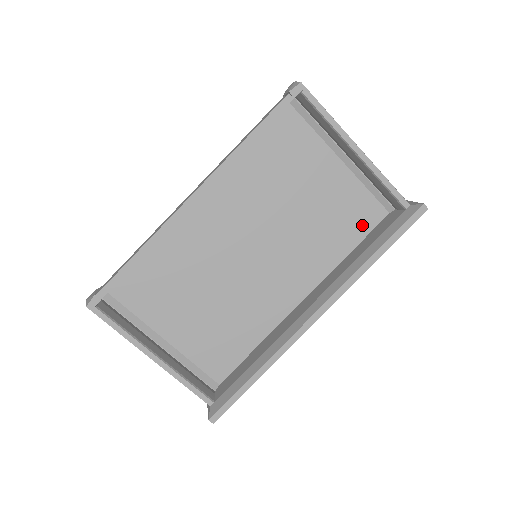
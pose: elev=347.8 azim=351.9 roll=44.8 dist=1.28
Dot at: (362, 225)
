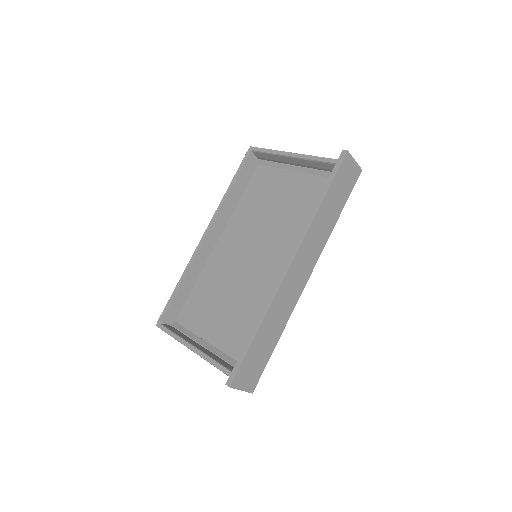
Dot at: occluded
